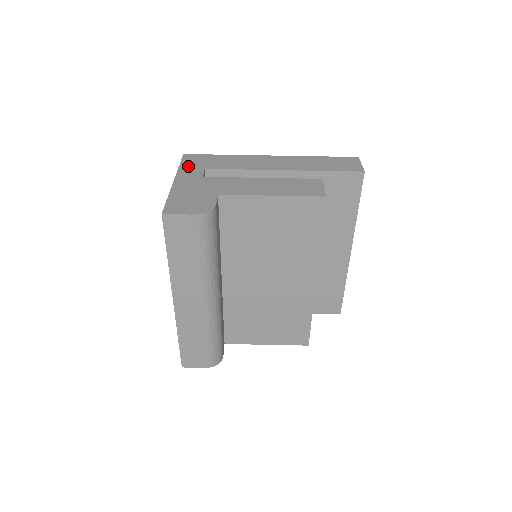
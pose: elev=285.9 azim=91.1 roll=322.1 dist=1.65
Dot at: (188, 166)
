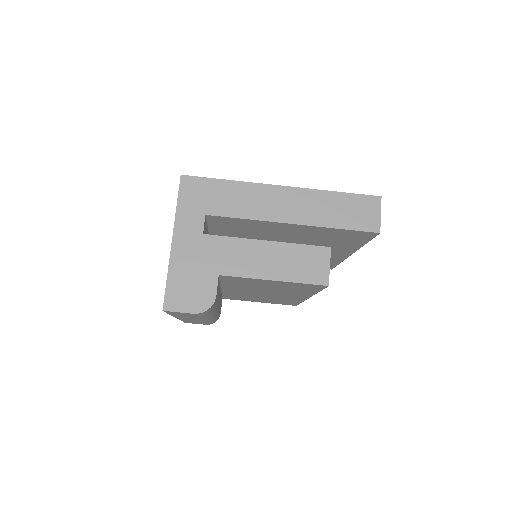
Dot at: (187, 207)
